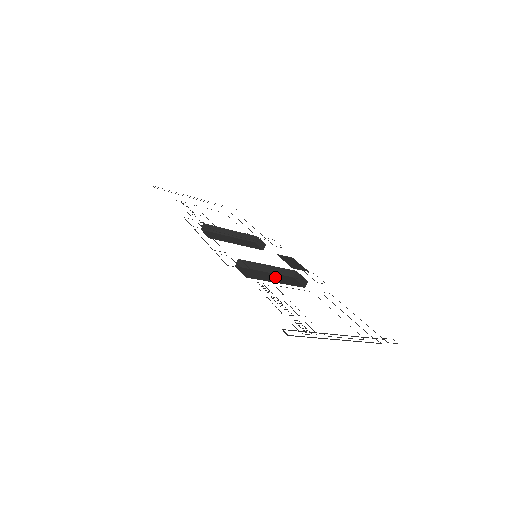
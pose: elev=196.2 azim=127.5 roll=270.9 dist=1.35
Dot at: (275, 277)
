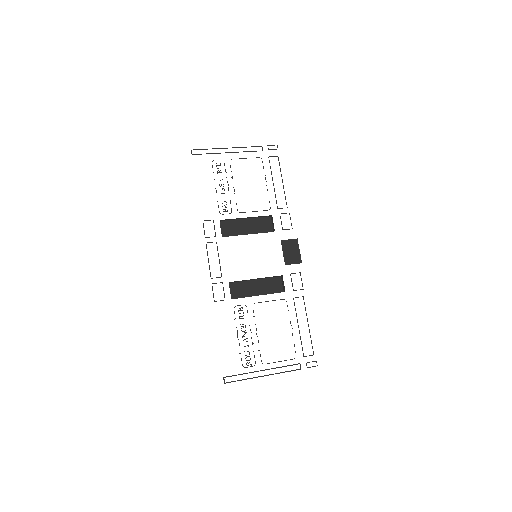
Dot at: (261, 285)
